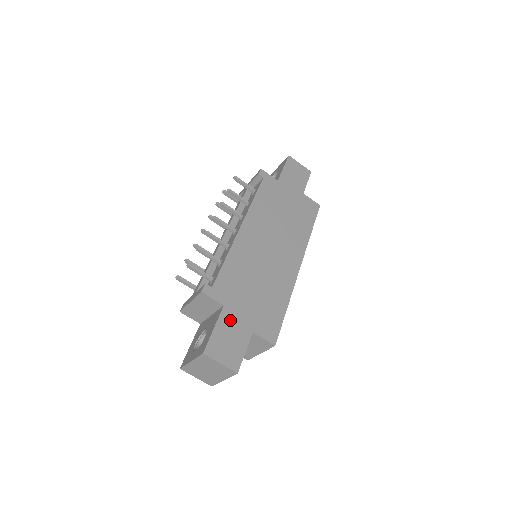
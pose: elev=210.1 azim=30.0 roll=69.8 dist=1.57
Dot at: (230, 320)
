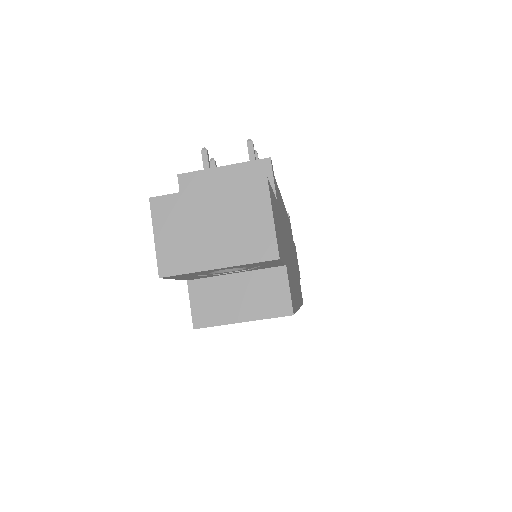
Dot at: occluded
